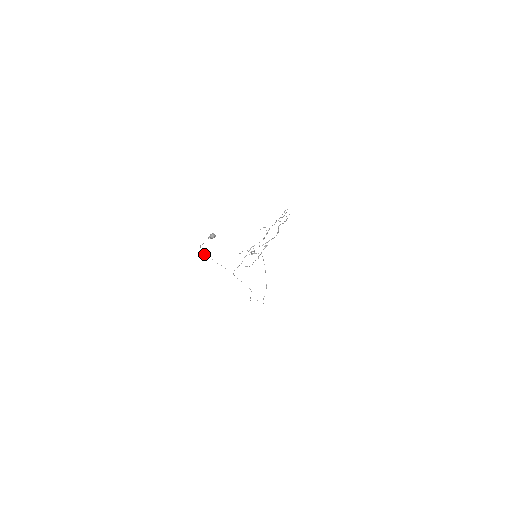
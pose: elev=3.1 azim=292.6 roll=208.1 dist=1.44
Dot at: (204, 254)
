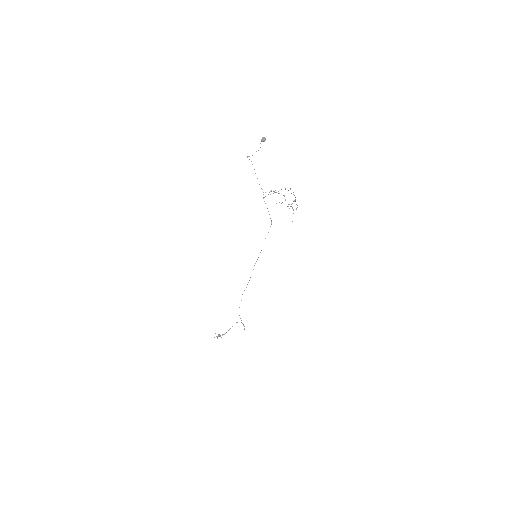
Dot at: (249, 159)
